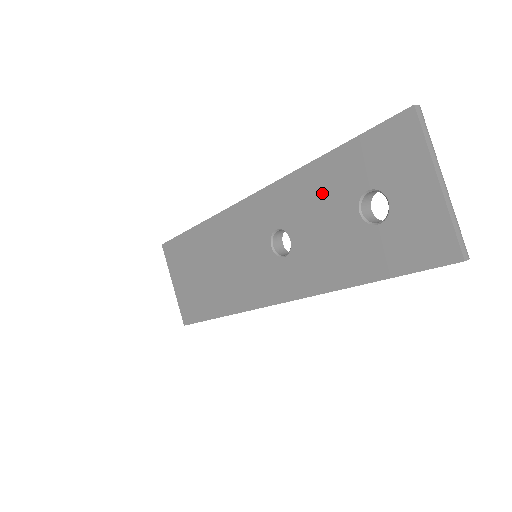
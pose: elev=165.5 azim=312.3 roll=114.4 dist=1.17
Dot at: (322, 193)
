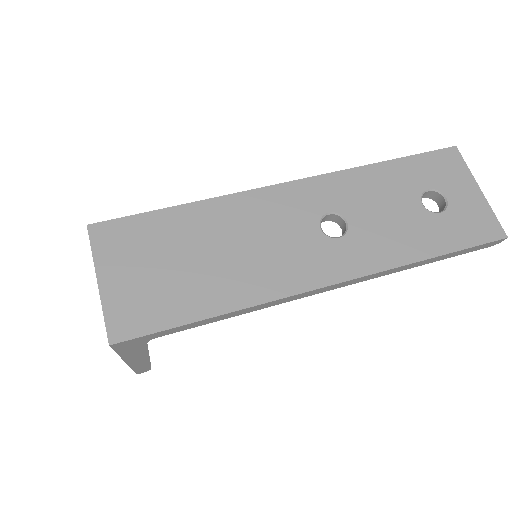
Dot at: (385, 187)
